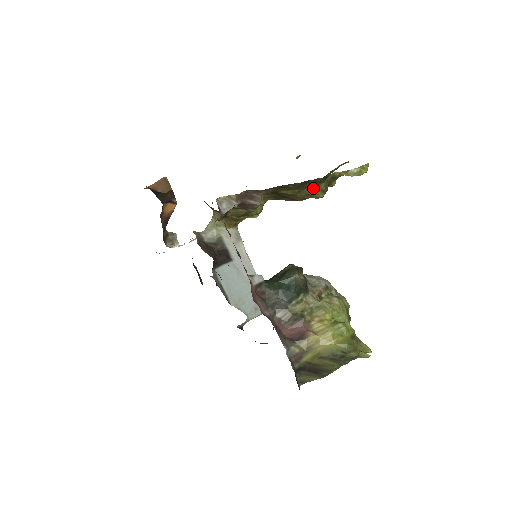
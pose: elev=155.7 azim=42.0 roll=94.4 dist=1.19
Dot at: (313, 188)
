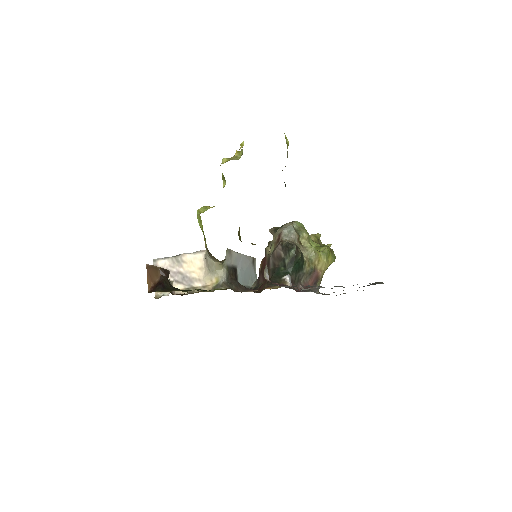
Dot at: occluded
